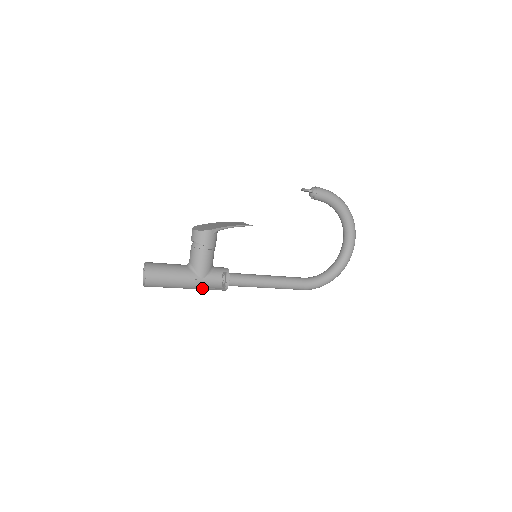
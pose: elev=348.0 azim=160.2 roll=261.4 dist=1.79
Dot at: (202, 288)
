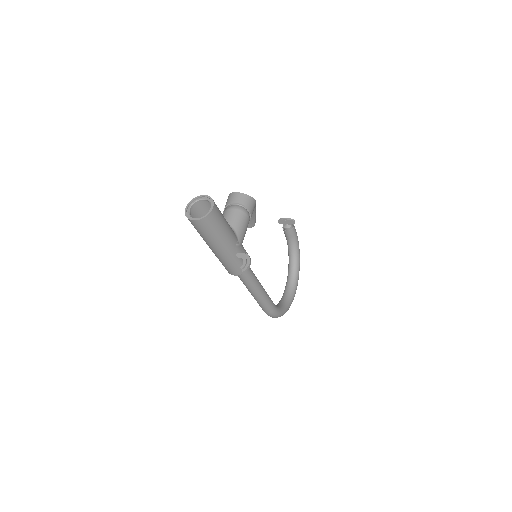
Dot at: (232, 258)
